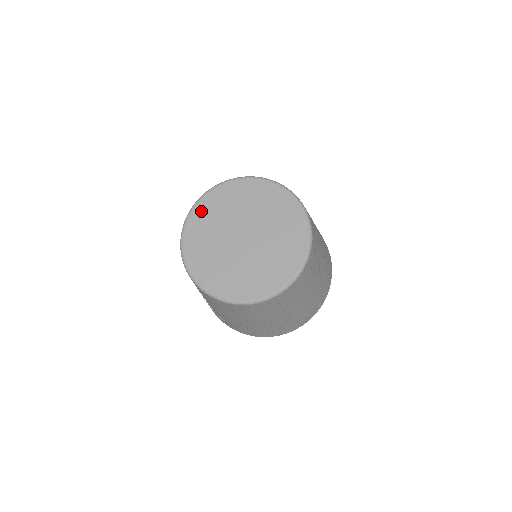
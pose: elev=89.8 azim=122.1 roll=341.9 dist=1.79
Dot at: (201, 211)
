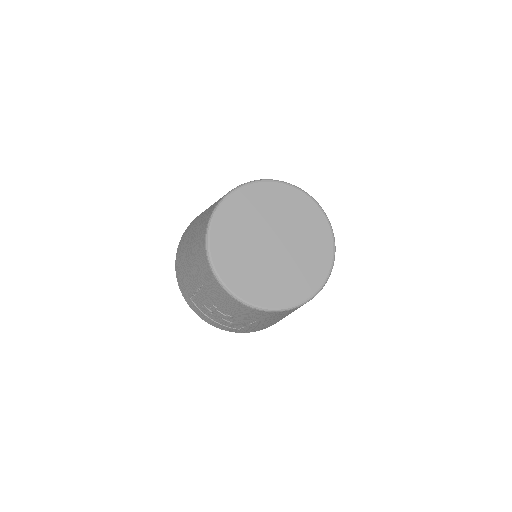
Dot at: (219, 234)
